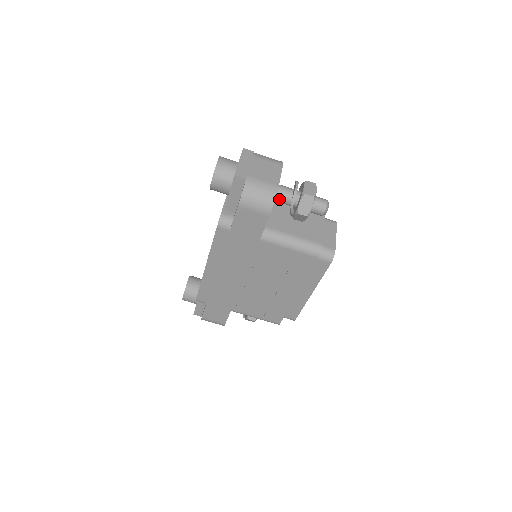
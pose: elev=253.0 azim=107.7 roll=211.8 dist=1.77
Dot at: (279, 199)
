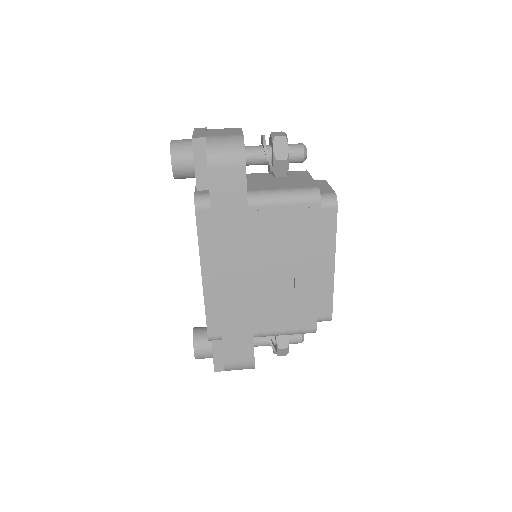
Dot at: (251, 158)
